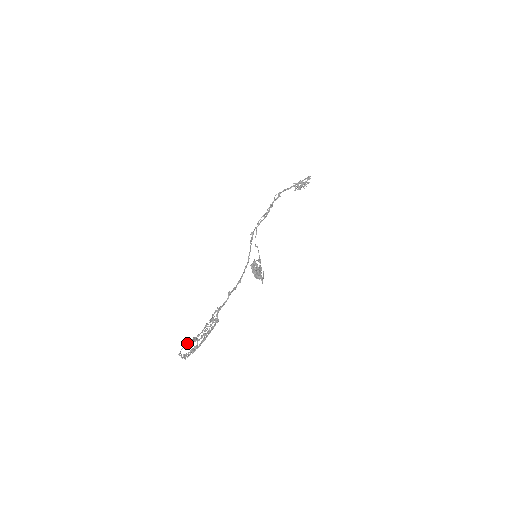
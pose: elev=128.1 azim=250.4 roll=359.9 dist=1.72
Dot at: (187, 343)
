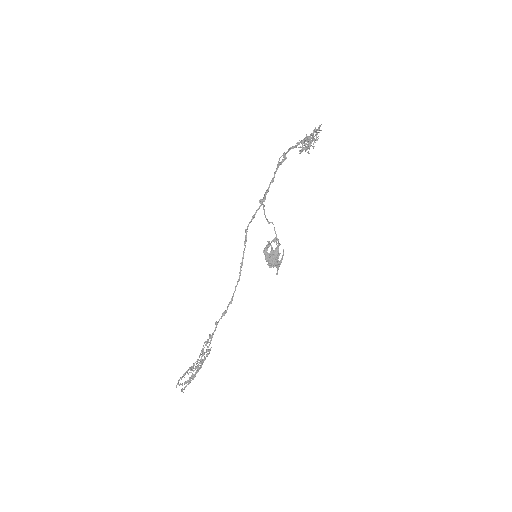
Dot at: (182, 376)
